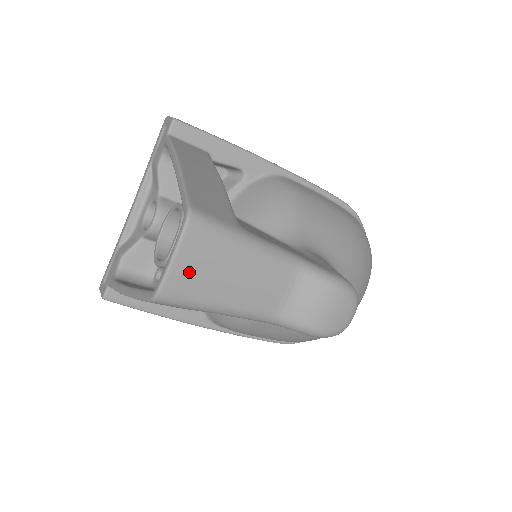
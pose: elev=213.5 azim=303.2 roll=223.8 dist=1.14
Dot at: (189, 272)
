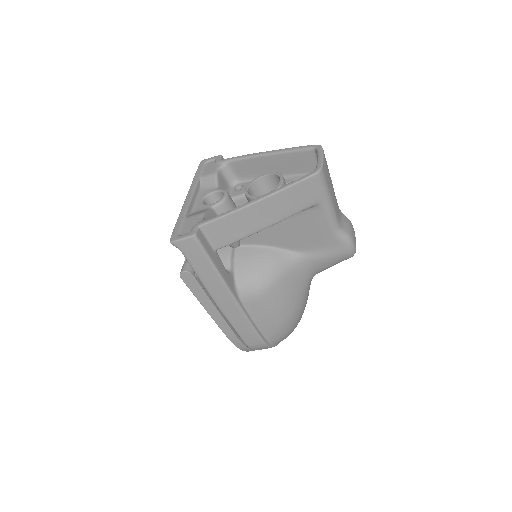
Dot at: (326, 168)
